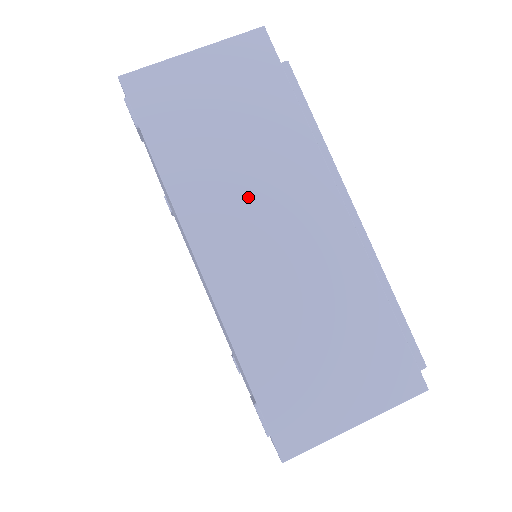
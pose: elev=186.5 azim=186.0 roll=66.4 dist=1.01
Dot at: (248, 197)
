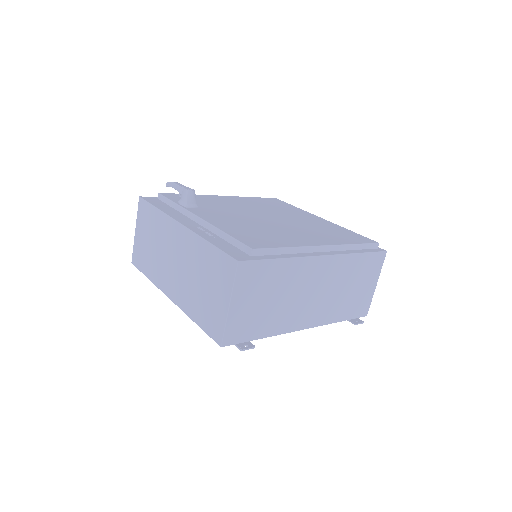
Dot at: (298, 300)
